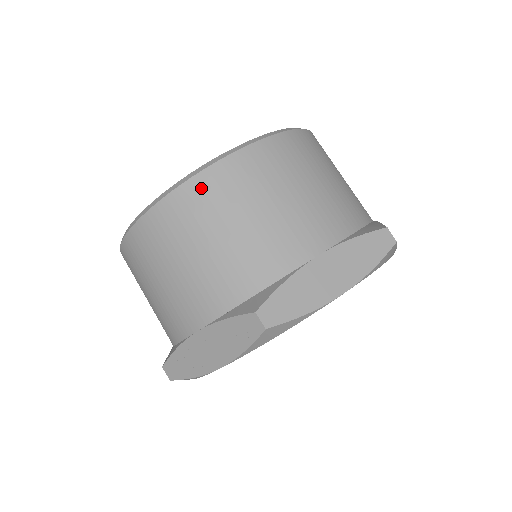
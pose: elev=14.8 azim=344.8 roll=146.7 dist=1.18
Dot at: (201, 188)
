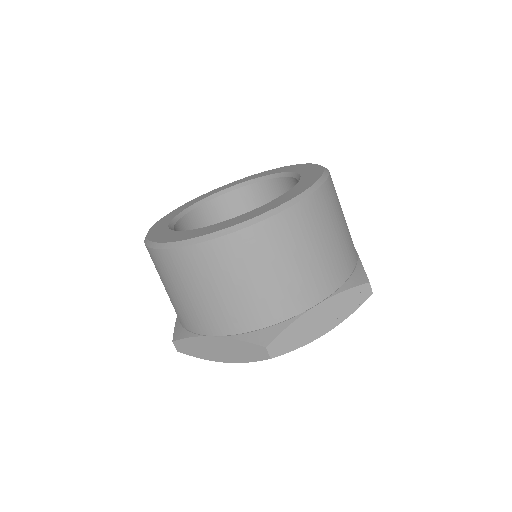
Dot at: (328, 193)
